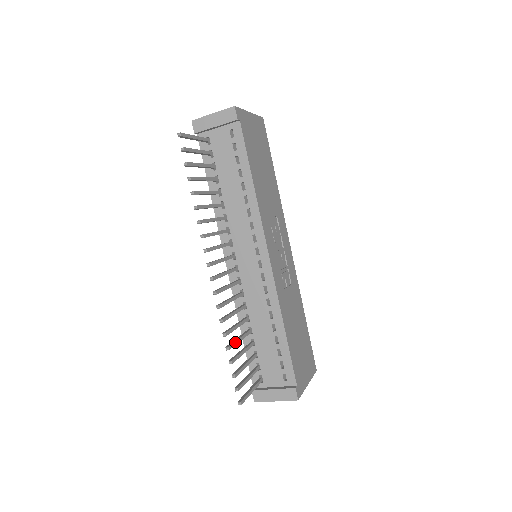
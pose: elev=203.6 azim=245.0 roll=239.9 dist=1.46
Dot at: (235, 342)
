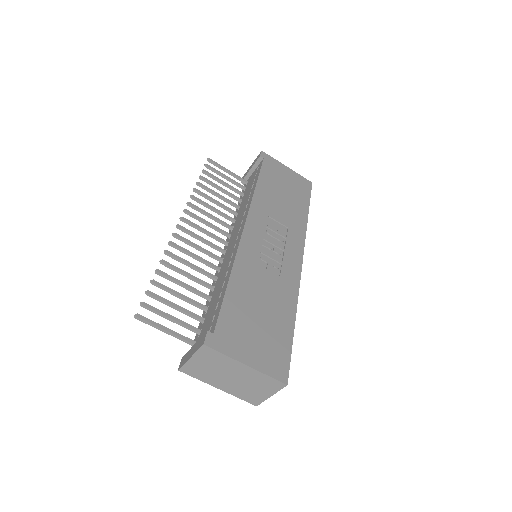
Dot at: (172, 277)
